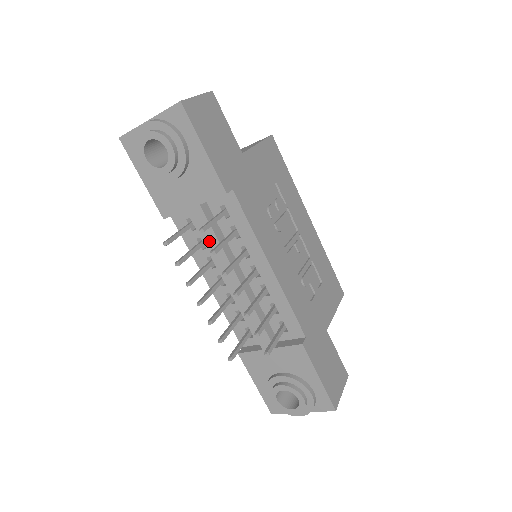
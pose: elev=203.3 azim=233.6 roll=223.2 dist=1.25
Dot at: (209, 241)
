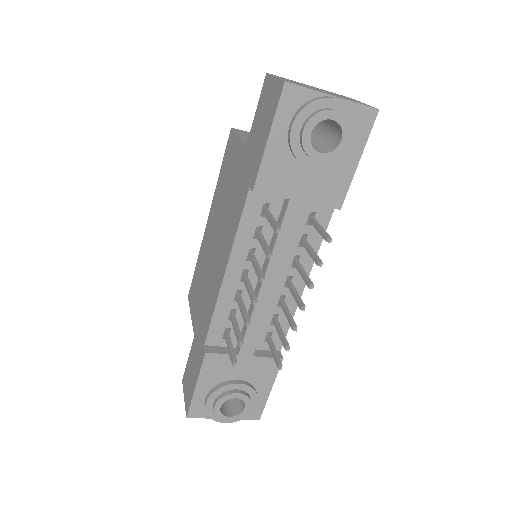
Dot at: (282, 239)
